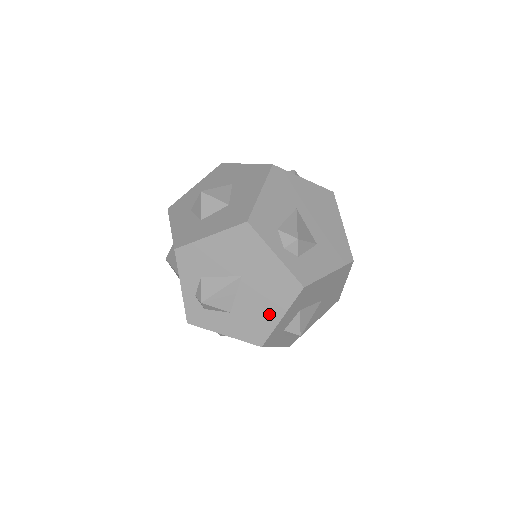
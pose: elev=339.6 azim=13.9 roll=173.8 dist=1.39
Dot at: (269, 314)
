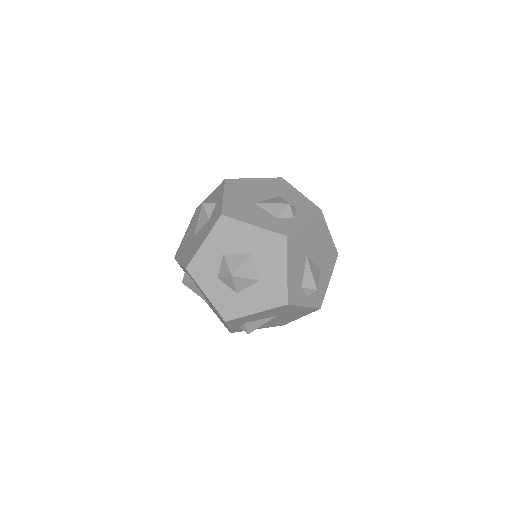
Dot at: occluded
